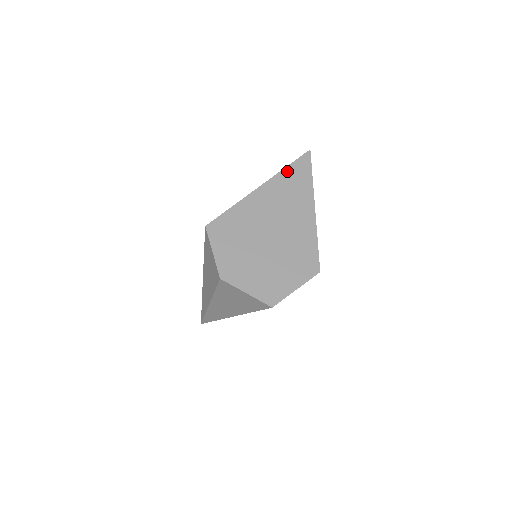
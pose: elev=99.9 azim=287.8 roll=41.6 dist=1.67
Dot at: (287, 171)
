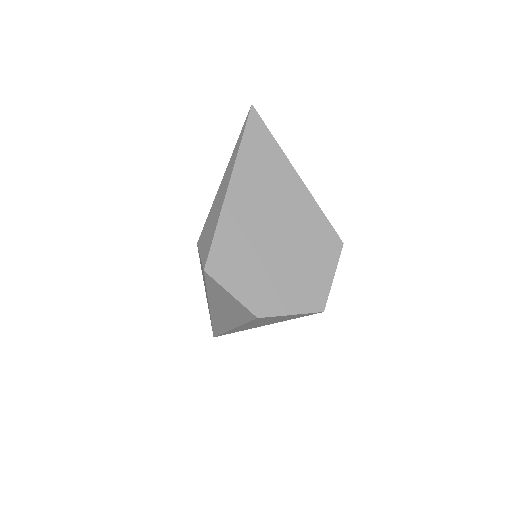
Dot at: (245, 147)
